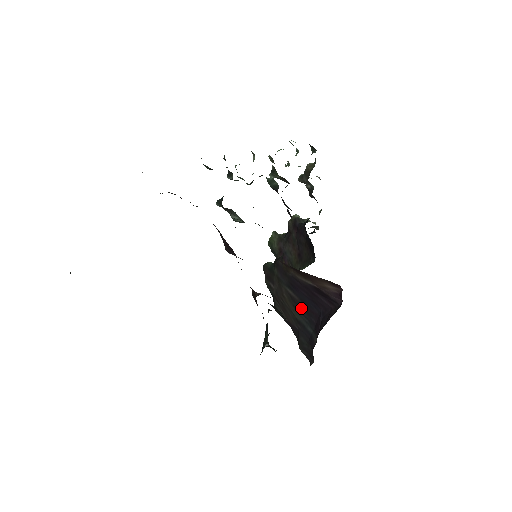
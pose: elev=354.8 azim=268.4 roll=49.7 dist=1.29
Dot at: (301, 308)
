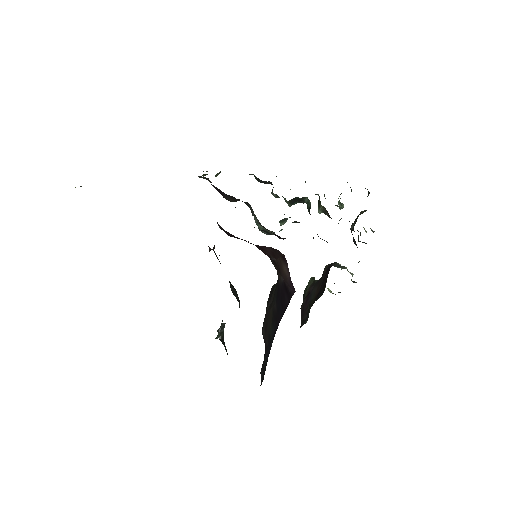
Dot at: (275, 319)
